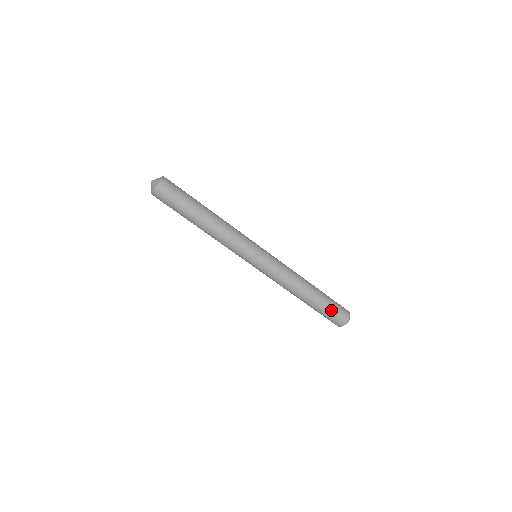
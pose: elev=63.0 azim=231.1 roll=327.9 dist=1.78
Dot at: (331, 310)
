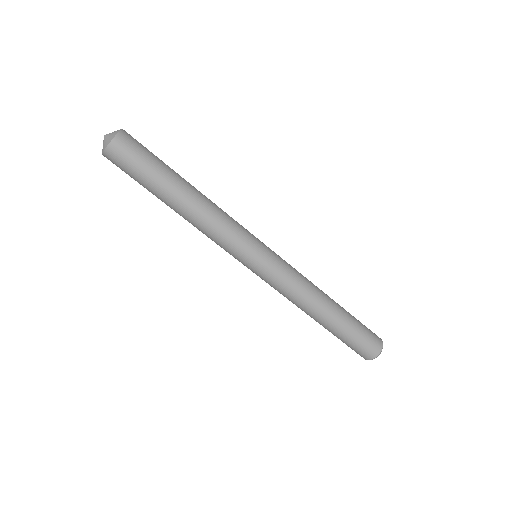
Dot at: (362, 326)
